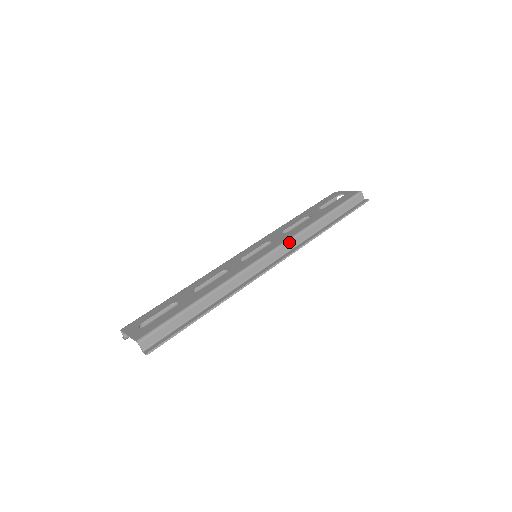
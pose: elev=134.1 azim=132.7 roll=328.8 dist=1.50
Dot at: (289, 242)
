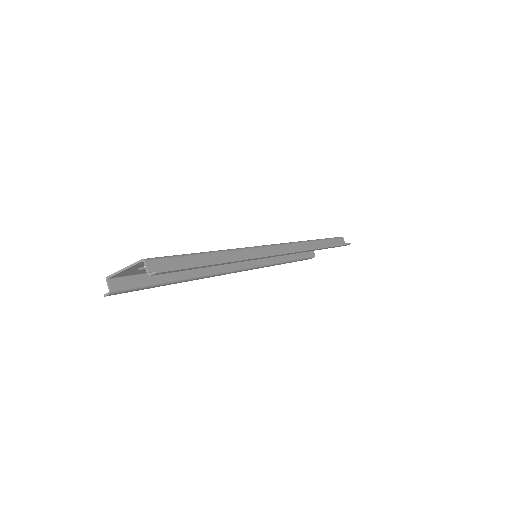
Dot at: (290, 244)
